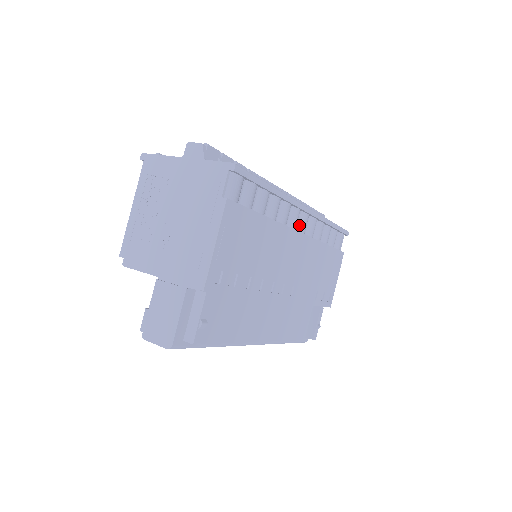
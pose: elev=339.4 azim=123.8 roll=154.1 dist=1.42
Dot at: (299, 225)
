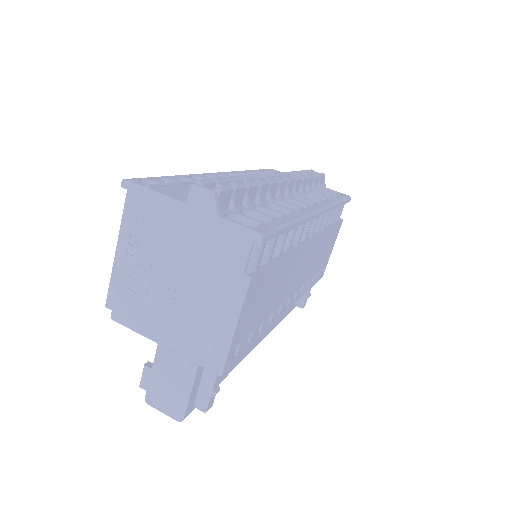
Dot at: (310, 230)
